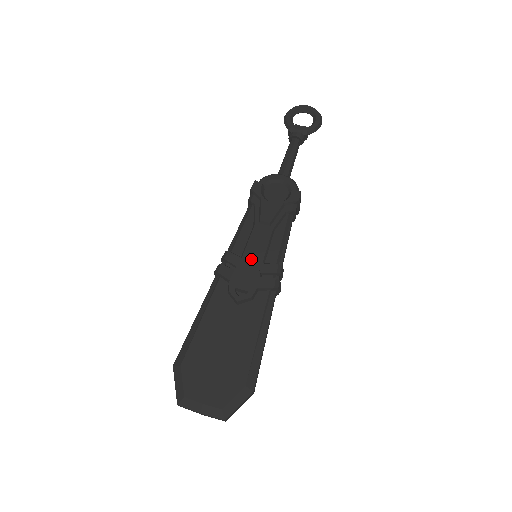
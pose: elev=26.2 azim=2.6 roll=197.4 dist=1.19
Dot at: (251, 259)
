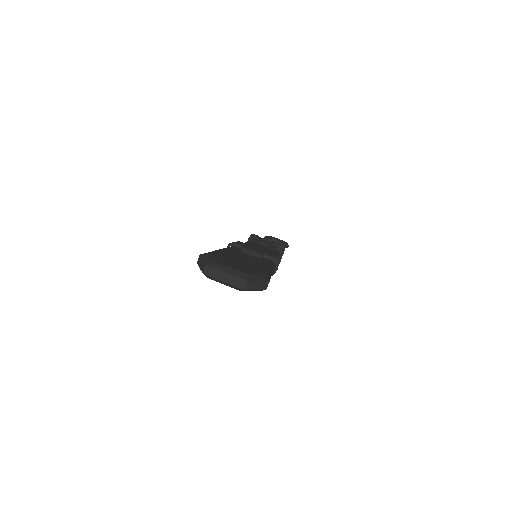
Dot at: occluded
